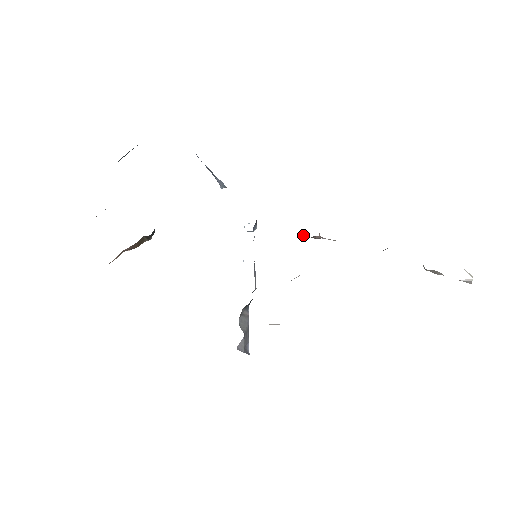
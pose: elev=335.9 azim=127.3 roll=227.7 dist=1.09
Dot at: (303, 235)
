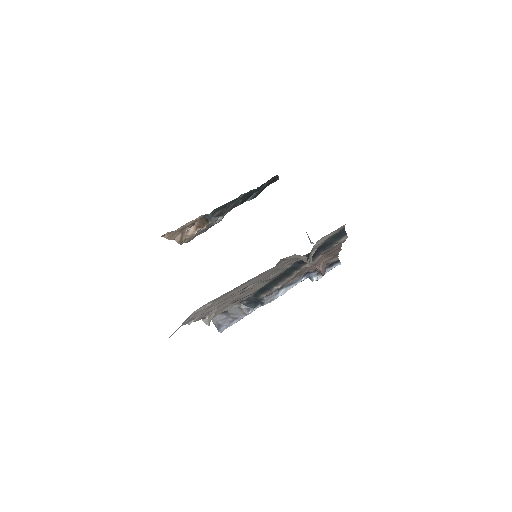
Dot at: occluded
